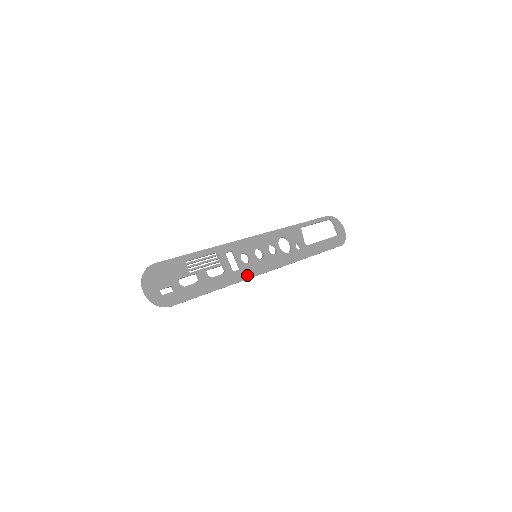
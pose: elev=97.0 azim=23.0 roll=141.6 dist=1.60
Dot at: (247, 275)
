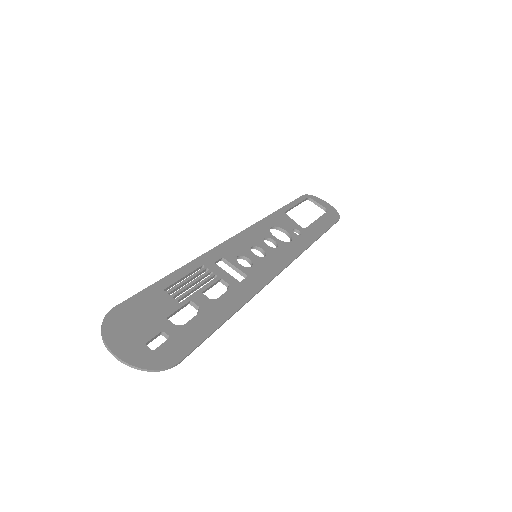
Dot at: (261, 281)
